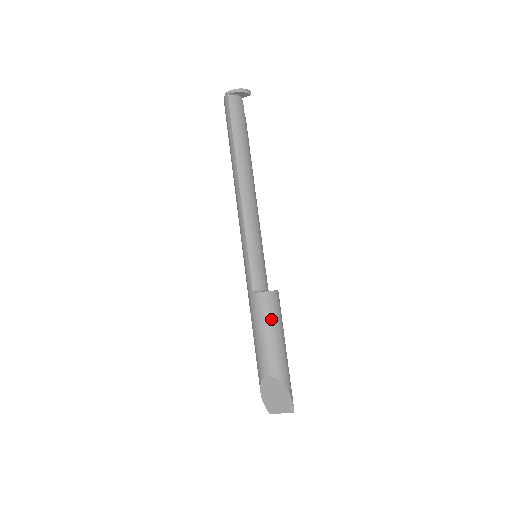
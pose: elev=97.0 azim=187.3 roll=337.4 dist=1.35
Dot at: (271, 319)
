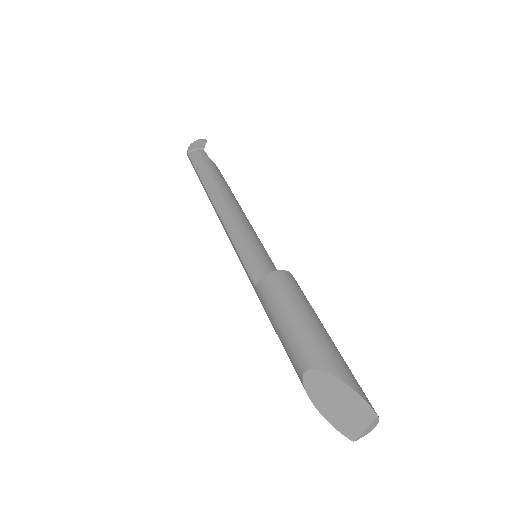
Dot at: (282, 301)
